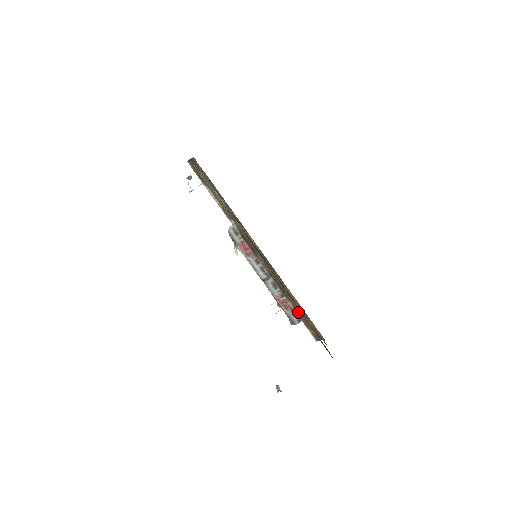
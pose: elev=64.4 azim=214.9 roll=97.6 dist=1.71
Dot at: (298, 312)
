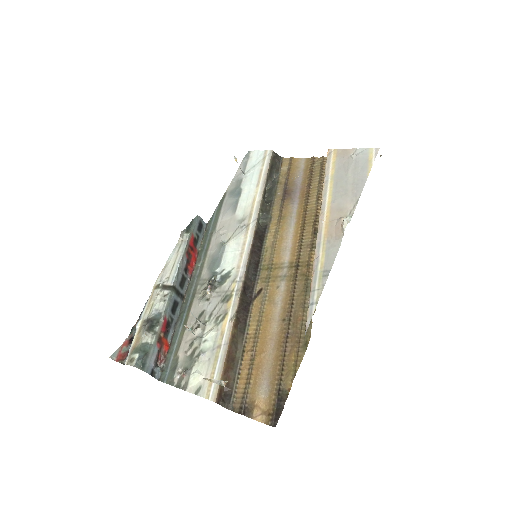
Dot at: (232, 347)
